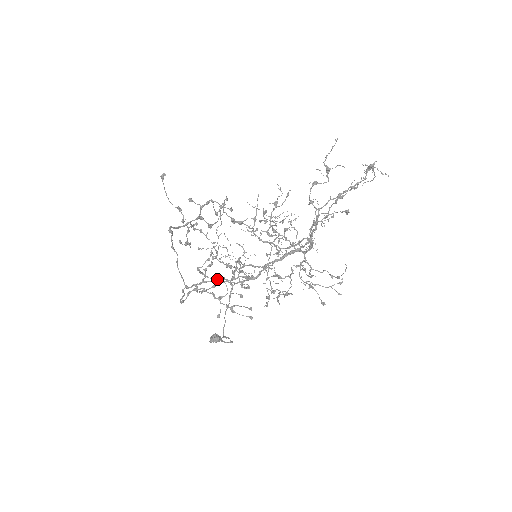
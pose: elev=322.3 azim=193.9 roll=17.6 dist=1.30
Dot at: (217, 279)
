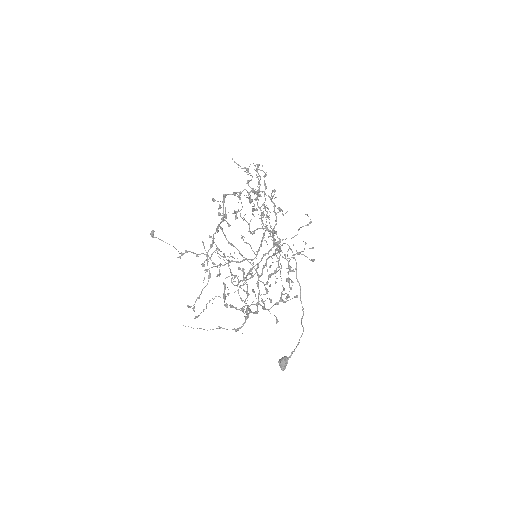
Dot at: (243, 306)
